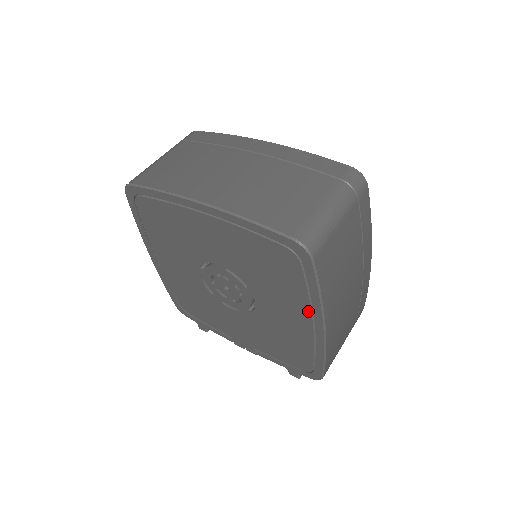
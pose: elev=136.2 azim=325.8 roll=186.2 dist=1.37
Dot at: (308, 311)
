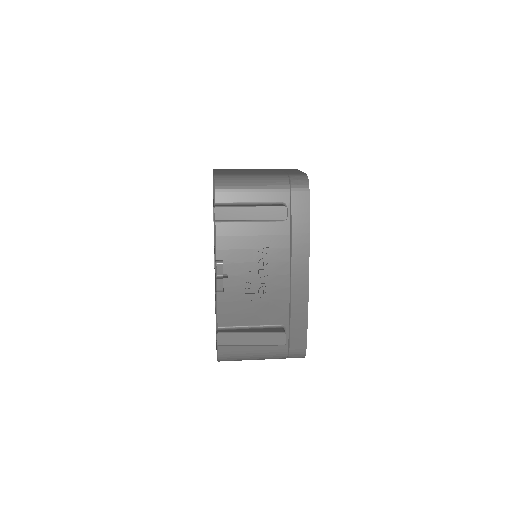
Dot at: occluded
